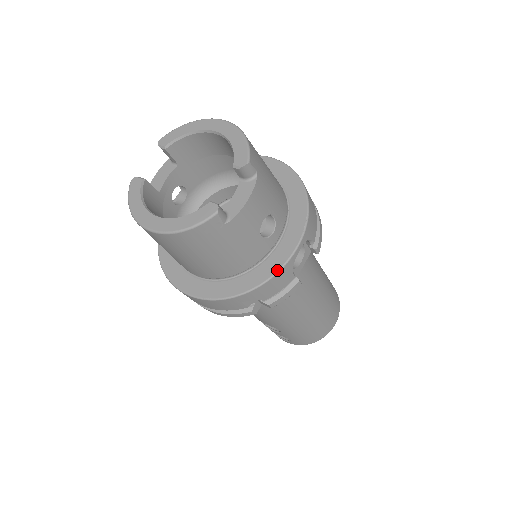
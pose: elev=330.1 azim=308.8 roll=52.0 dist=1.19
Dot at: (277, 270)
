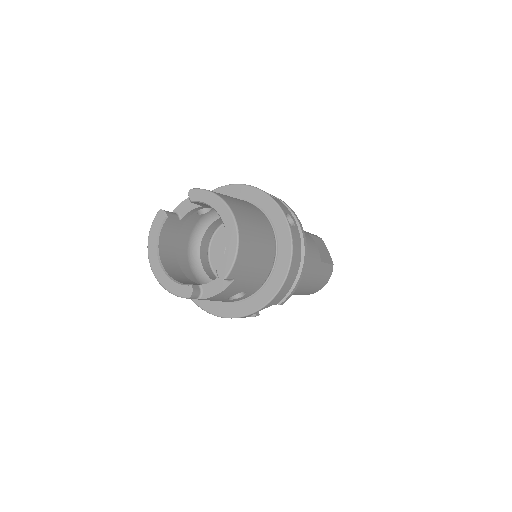
Dot at: (234, 317)
